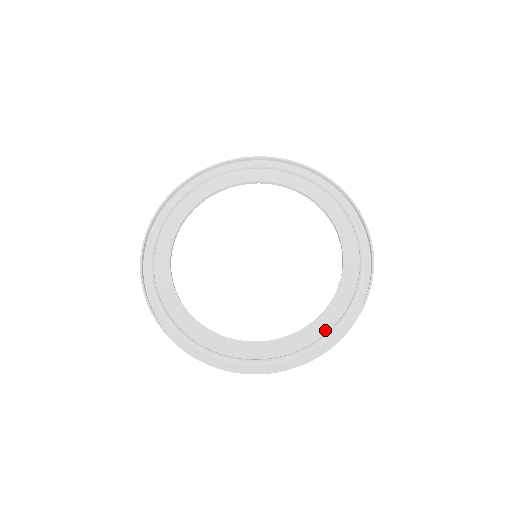
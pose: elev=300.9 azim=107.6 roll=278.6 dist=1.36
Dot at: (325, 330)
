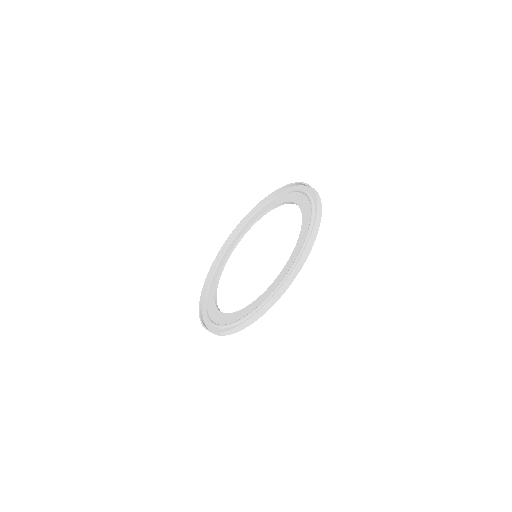
Dot at: occluded
